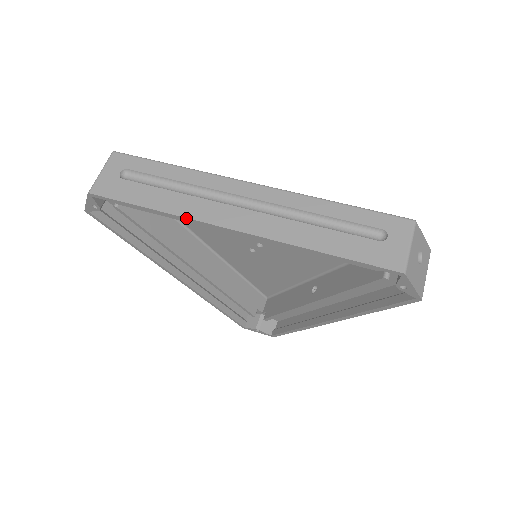
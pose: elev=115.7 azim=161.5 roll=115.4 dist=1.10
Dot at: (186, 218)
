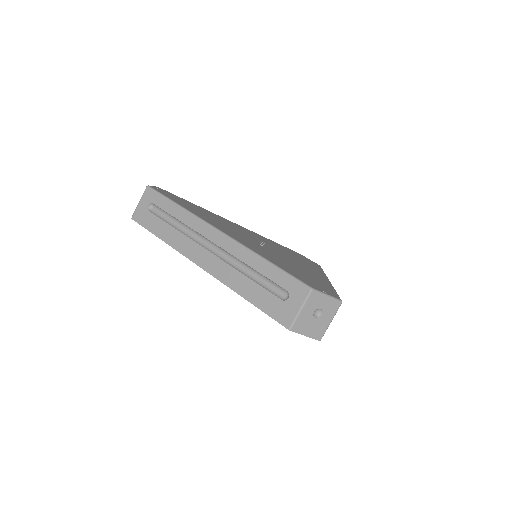
Dot at: occluded
